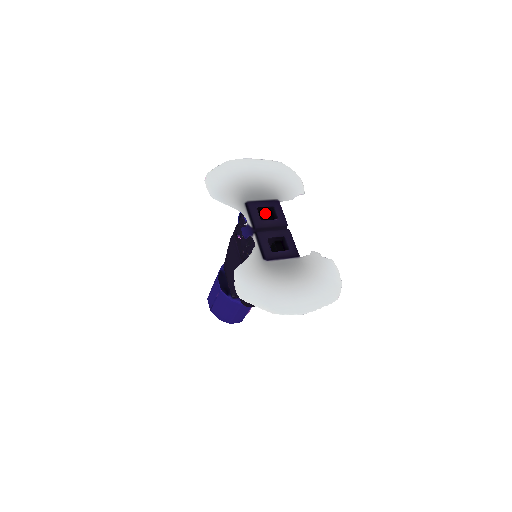
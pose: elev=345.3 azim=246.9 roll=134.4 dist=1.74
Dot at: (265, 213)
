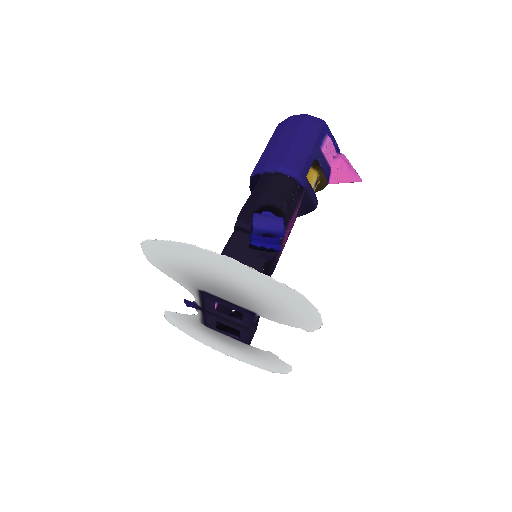
Dot at: occluded
